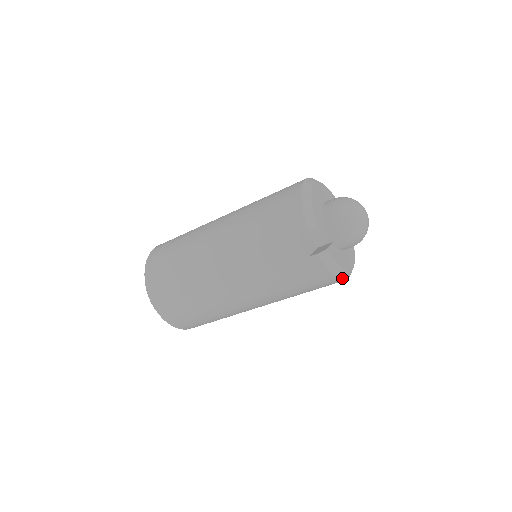
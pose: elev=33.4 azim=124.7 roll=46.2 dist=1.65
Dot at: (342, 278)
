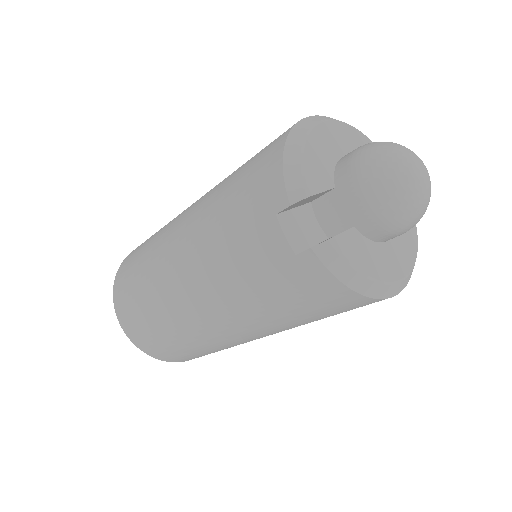
Dot at: (376, 295)
